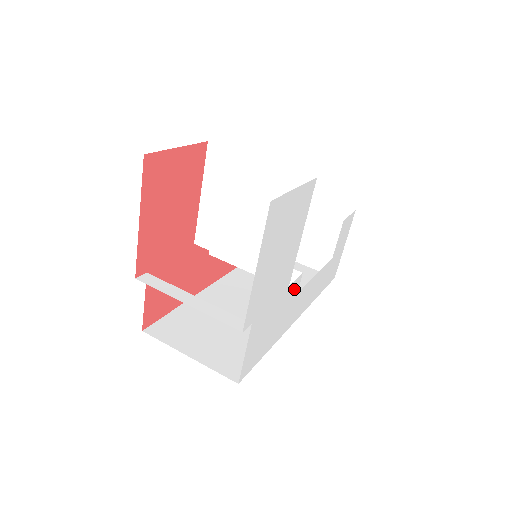
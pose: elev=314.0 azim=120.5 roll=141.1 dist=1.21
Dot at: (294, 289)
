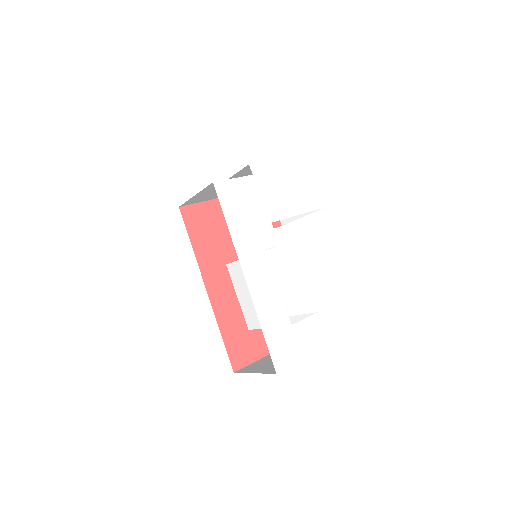
Dot at: (269, 238)
